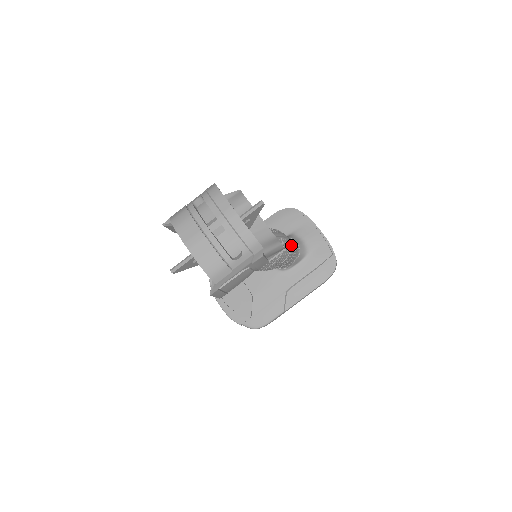
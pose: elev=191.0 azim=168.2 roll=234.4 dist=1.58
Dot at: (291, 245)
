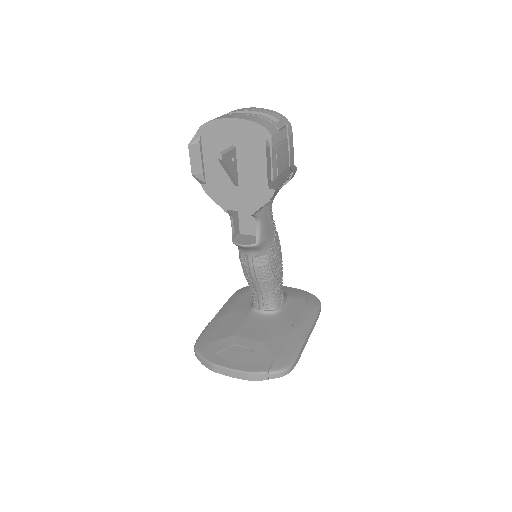
Dot at: occluded
